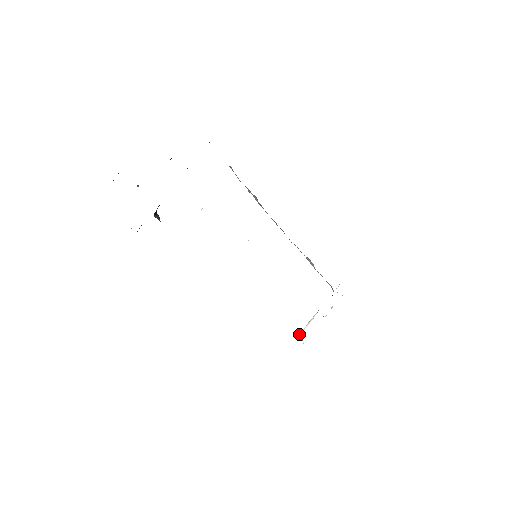
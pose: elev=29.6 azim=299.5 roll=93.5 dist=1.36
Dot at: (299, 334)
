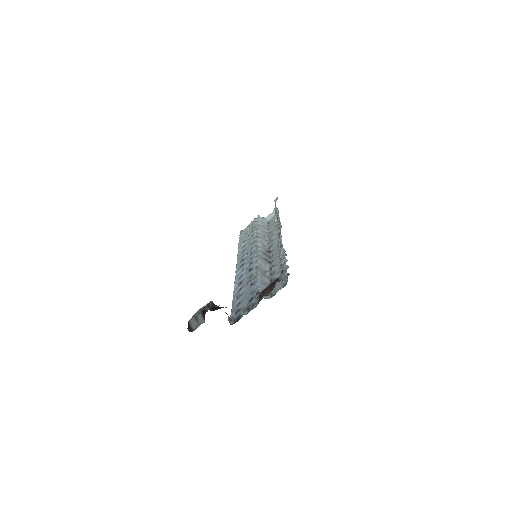
Dot at: occluded
